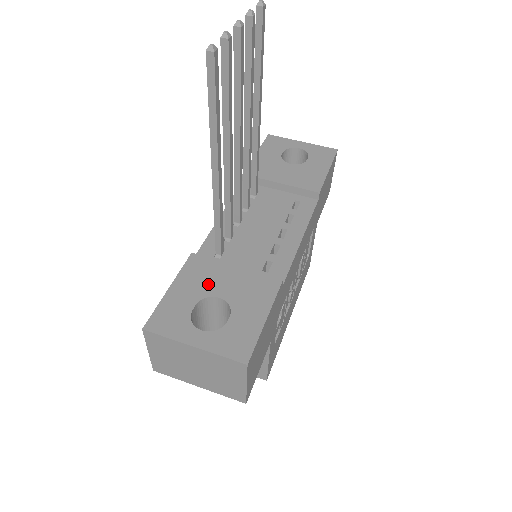
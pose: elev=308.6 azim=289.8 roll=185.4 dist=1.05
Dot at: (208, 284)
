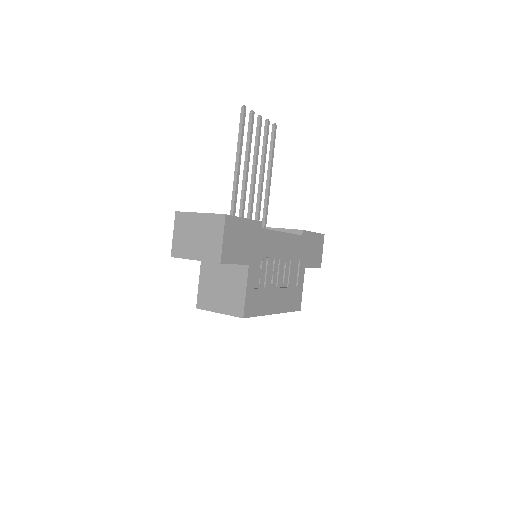
Dot at: occluded
